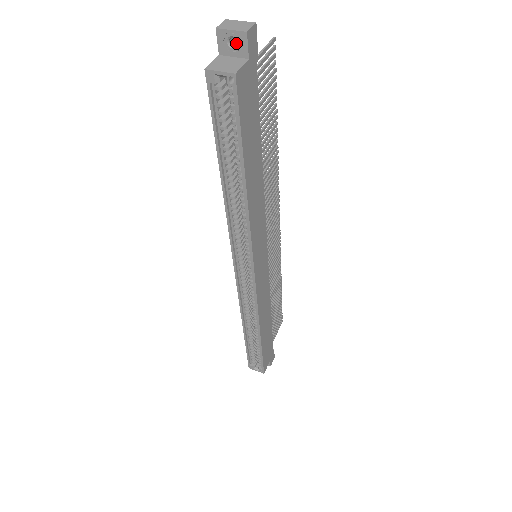
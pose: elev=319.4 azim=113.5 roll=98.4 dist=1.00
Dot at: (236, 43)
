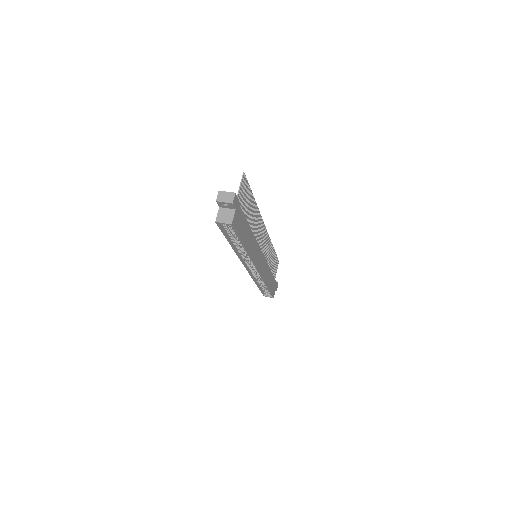
Dot at: occluded
